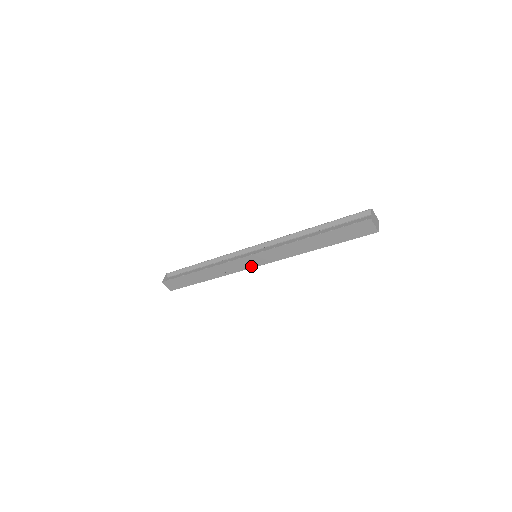
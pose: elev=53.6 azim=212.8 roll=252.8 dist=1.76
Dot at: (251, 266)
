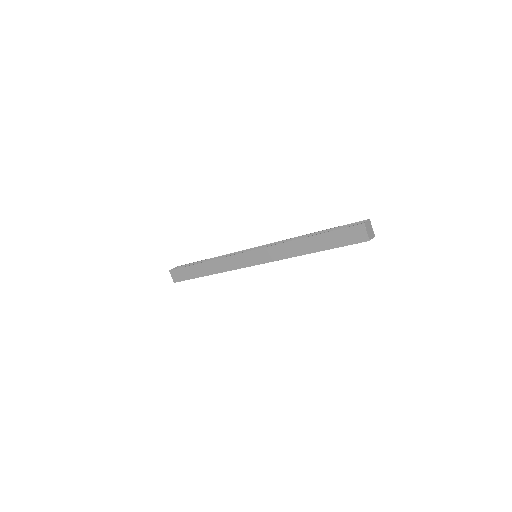
Dot at: (248, 264)
